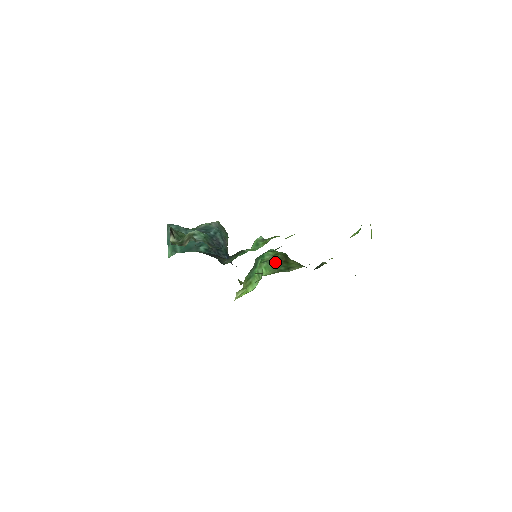
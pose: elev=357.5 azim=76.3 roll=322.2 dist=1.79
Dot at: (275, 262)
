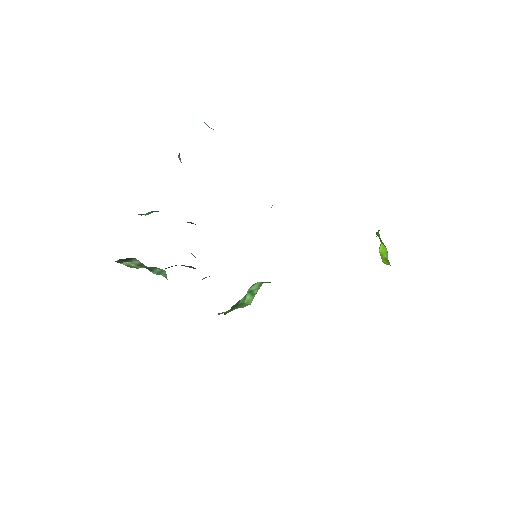
Dot at: occluded
